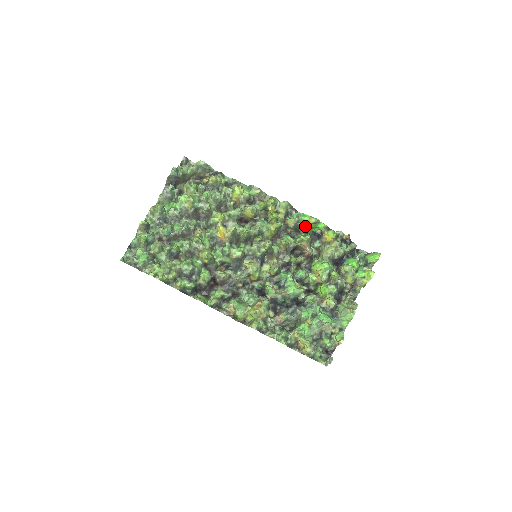
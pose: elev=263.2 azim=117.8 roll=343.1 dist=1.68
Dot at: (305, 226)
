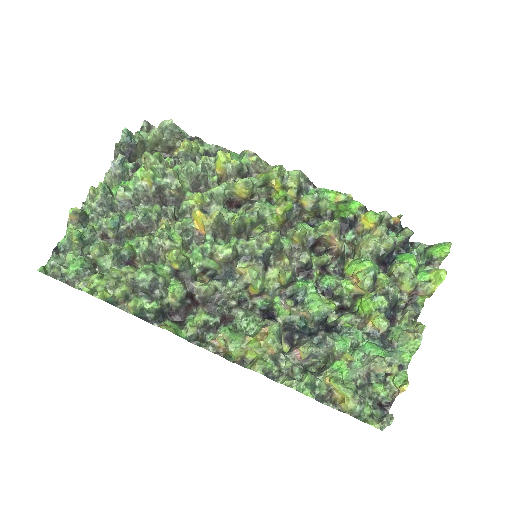
Dot at: (329, 208)
